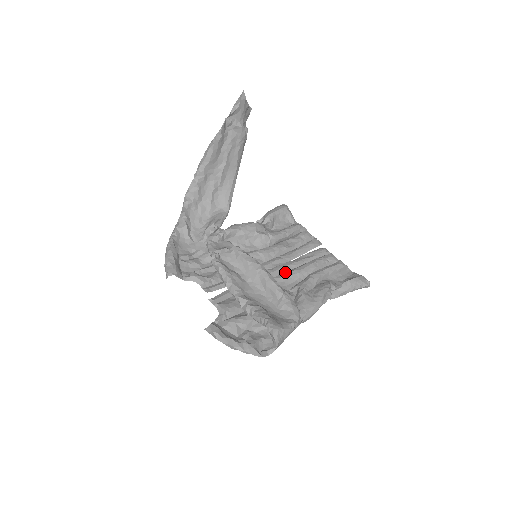
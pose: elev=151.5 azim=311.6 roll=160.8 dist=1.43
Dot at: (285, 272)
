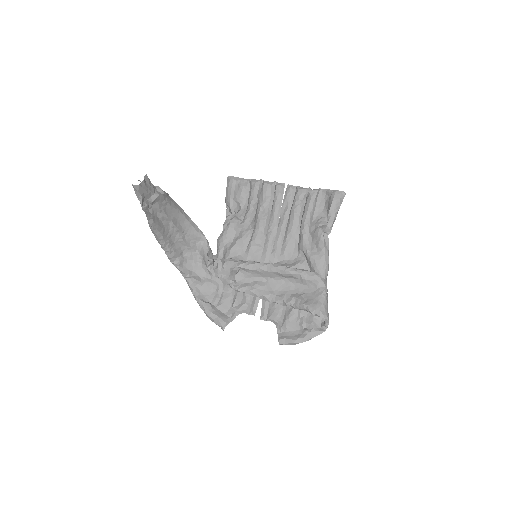
Dot at: (283, 242)
